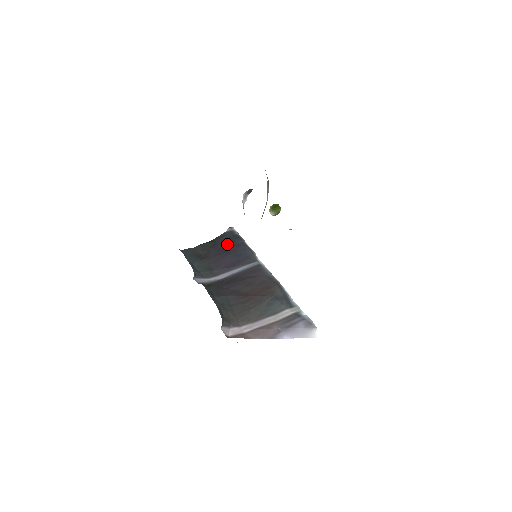
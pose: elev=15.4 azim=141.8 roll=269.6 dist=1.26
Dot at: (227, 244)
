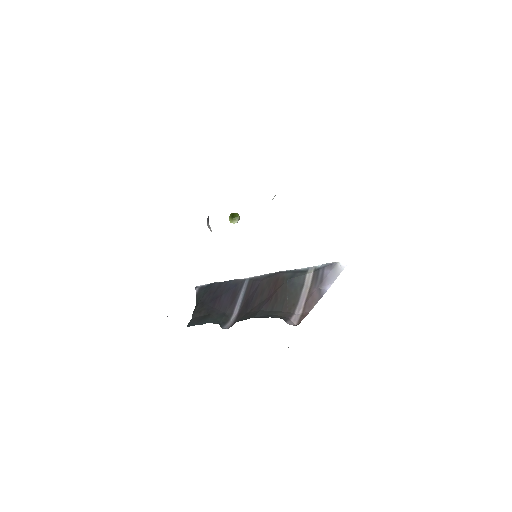
Dot at: (210, 294)
